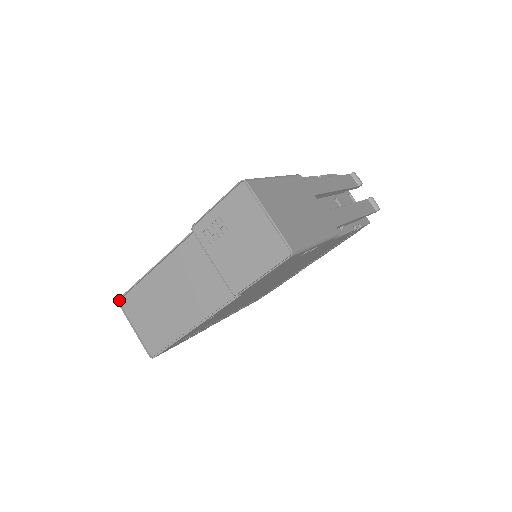
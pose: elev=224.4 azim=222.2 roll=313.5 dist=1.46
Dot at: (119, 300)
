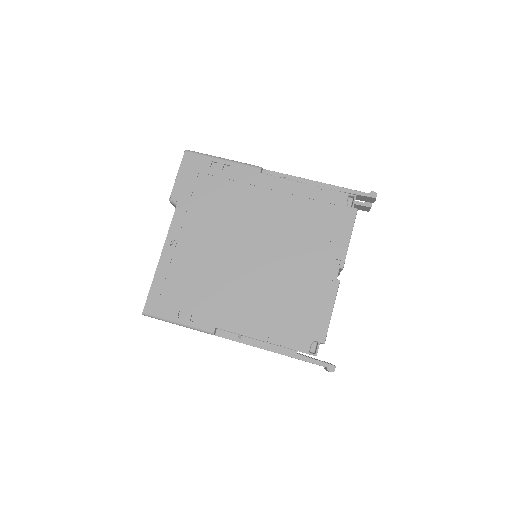
Dot at: occluded
